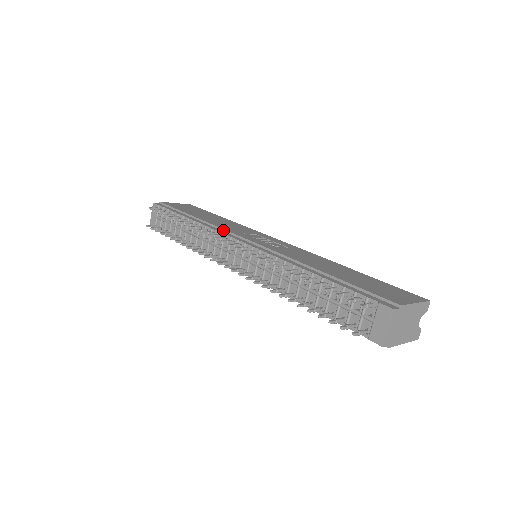
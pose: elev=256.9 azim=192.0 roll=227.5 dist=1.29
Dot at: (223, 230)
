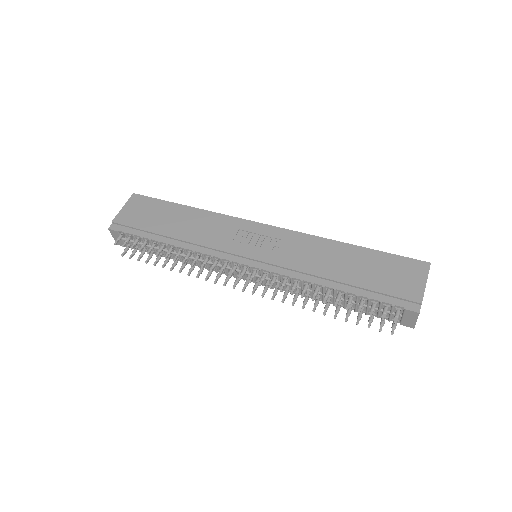
Dot at: (214, 250)
